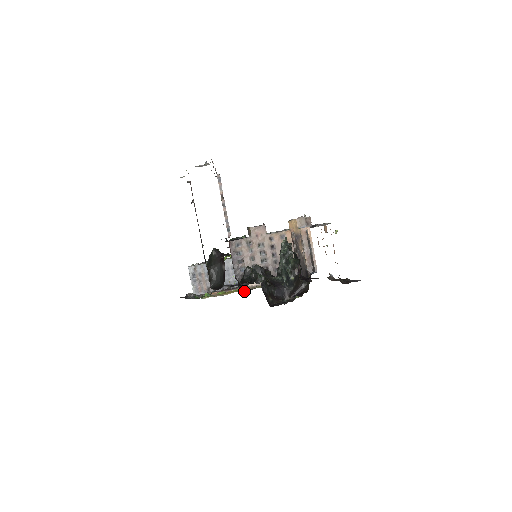
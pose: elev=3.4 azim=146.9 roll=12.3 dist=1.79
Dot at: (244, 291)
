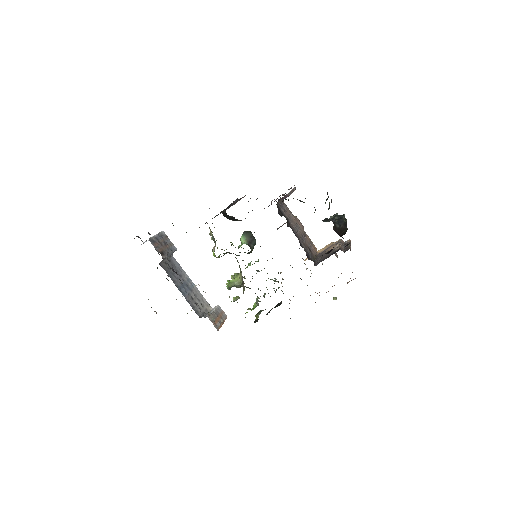
Dot at: occluded
